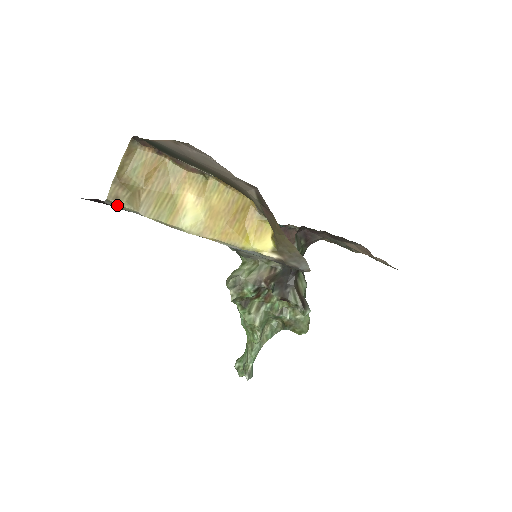
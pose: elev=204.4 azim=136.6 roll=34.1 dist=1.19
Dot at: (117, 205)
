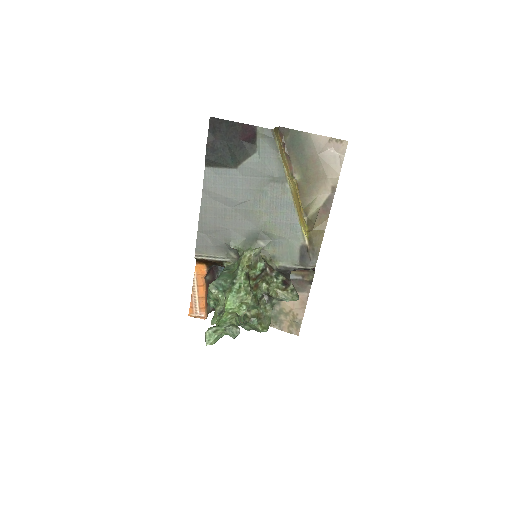
Dot at: (275, 137)
